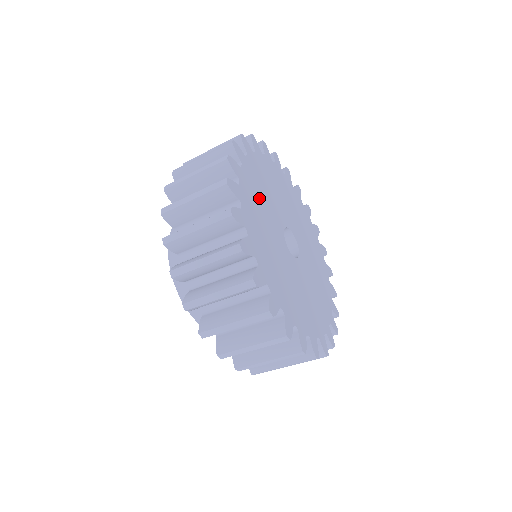
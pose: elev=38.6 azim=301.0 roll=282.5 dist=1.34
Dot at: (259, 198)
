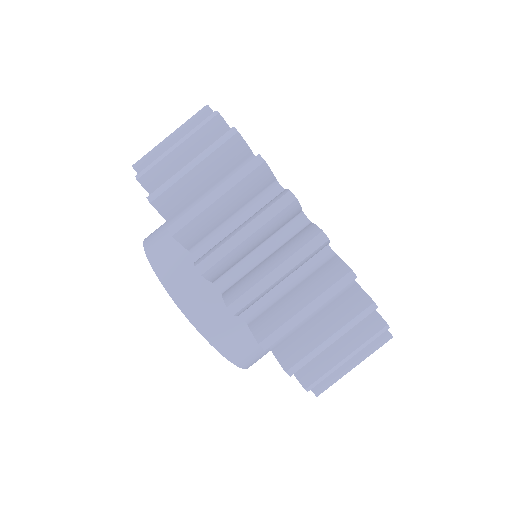
Dot at: occluded
